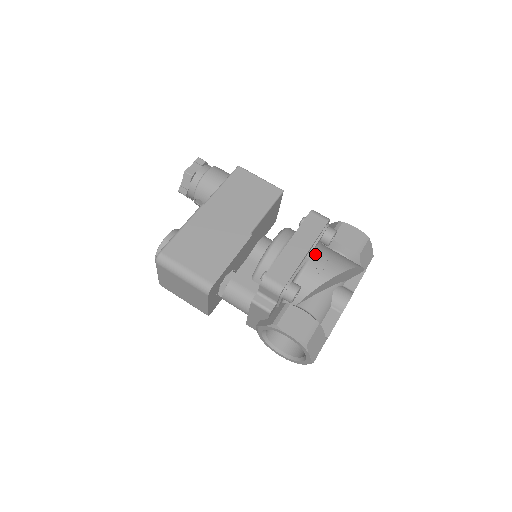
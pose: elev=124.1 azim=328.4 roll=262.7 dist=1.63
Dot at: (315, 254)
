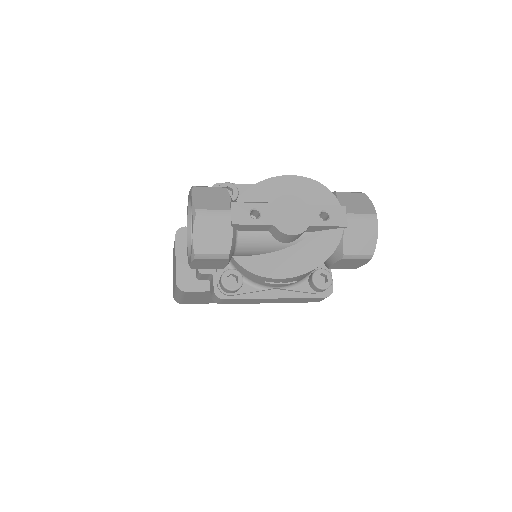
Dot at: occluded
